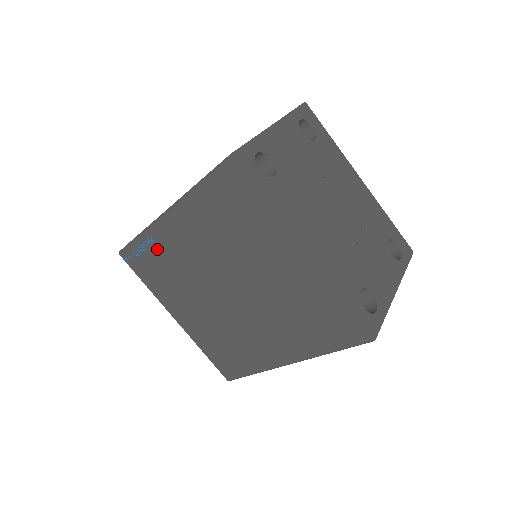
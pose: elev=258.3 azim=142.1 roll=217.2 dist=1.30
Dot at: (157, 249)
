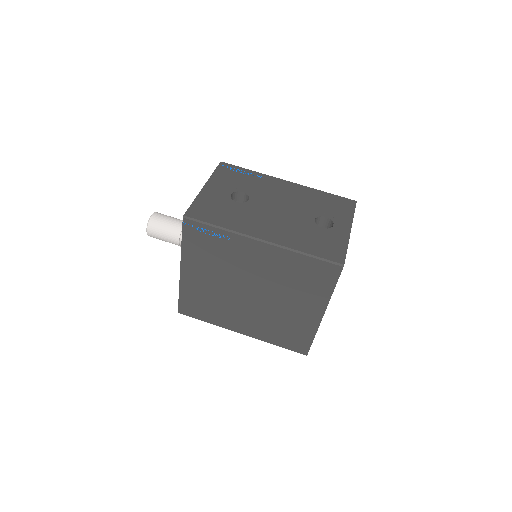
Dot at: (226, 244)
